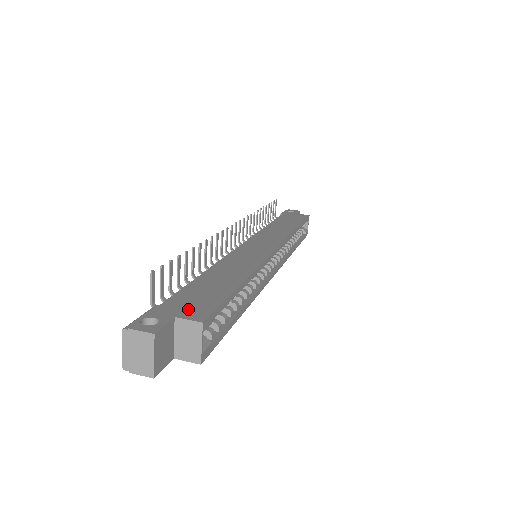
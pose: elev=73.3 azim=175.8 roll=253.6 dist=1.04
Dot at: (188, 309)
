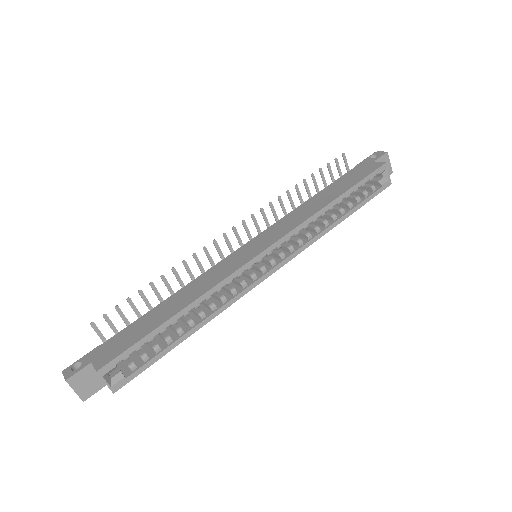
Dot at: (105, 354)
